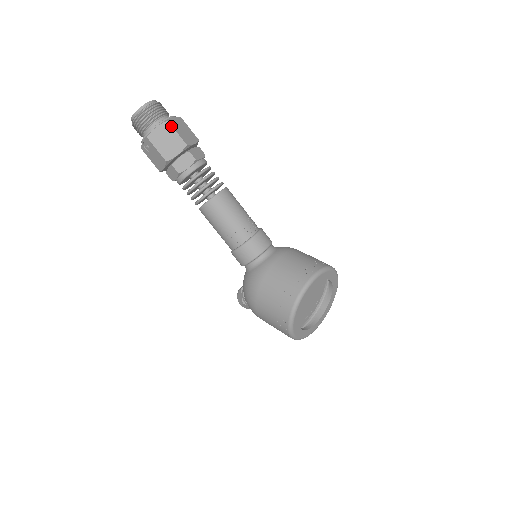
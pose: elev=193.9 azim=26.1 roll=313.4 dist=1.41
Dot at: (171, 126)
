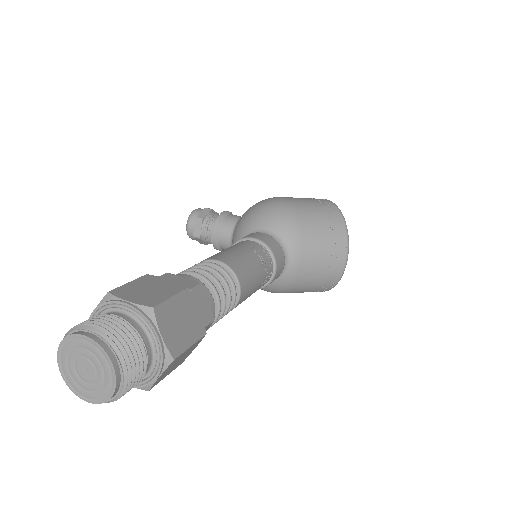
Dot at: (181, 355)
